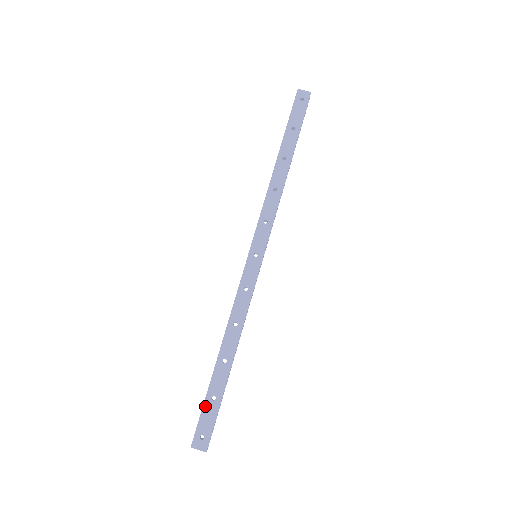
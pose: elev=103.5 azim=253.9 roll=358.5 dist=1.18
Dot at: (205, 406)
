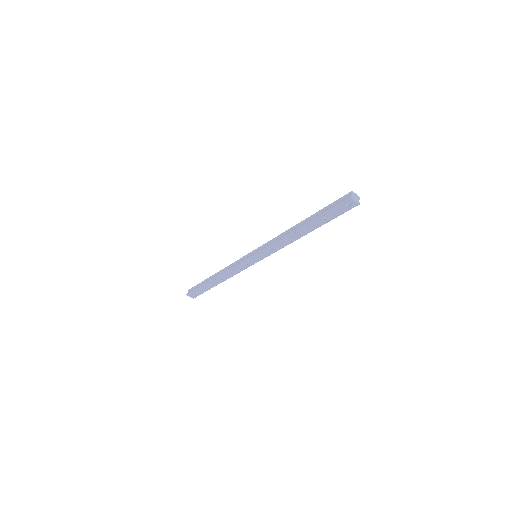
Dot at: (198, 289)
